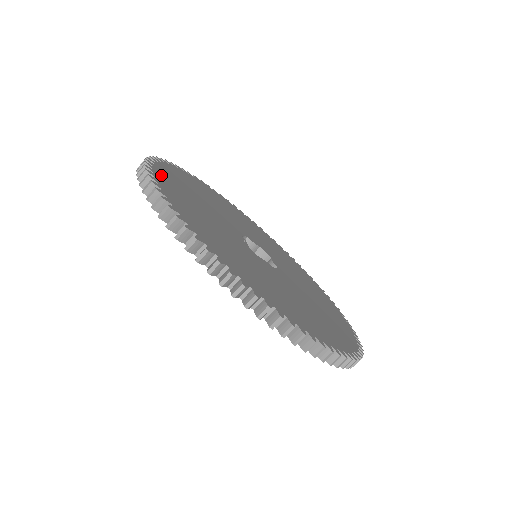
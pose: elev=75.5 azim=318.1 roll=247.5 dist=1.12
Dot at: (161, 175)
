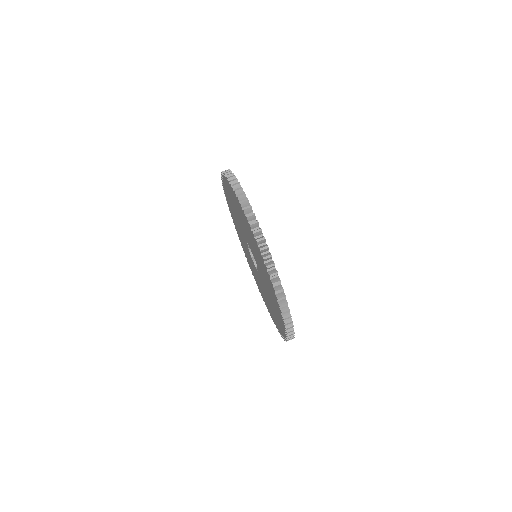
Dot at: occluded
